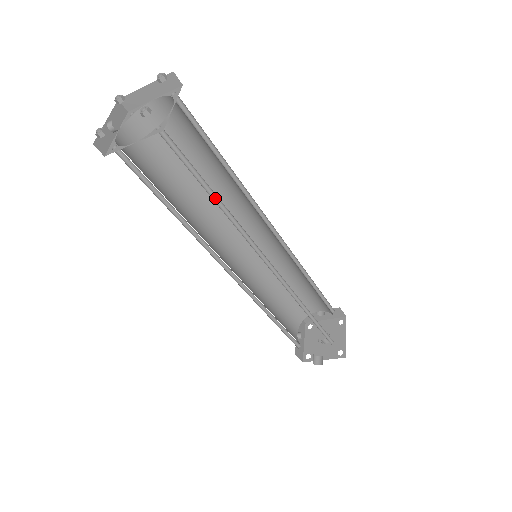
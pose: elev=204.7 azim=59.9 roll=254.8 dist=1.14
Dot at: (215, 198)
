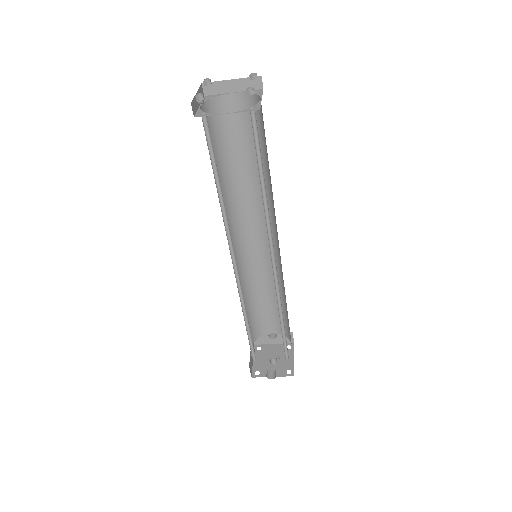
Dot at: (262, 185)
